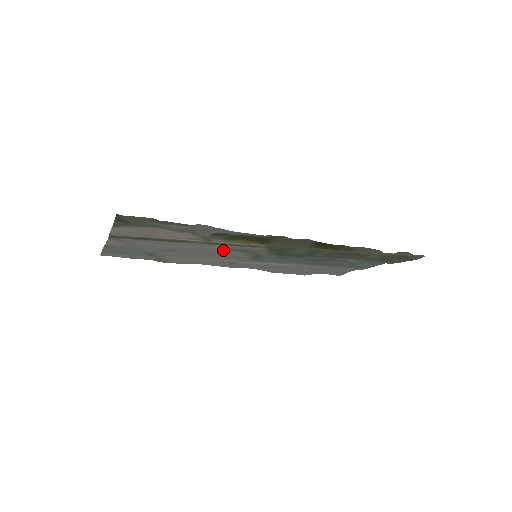
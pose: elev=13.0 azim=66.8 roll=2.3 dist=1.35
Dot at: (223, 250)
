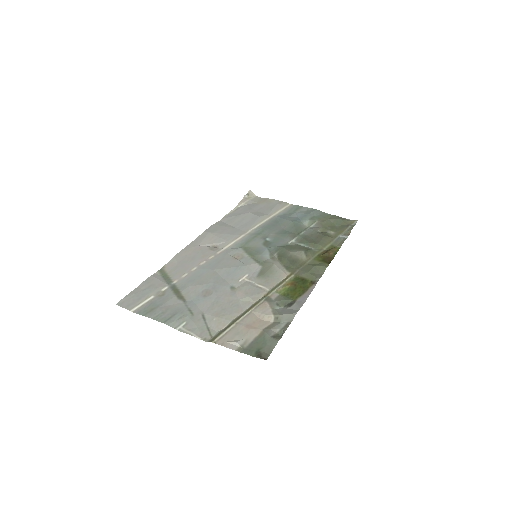
Dot at: (253, 279)
